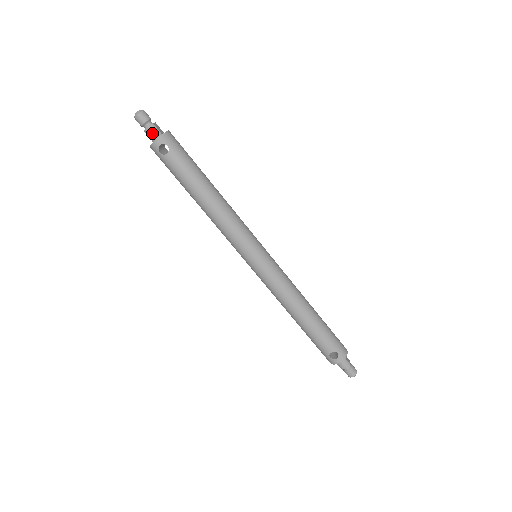
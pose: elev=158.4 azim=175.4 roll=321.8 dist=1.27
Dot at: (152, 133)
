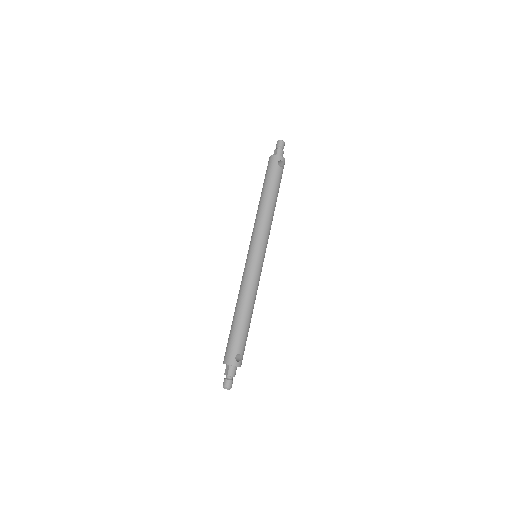
Dot at: (281, 153)
